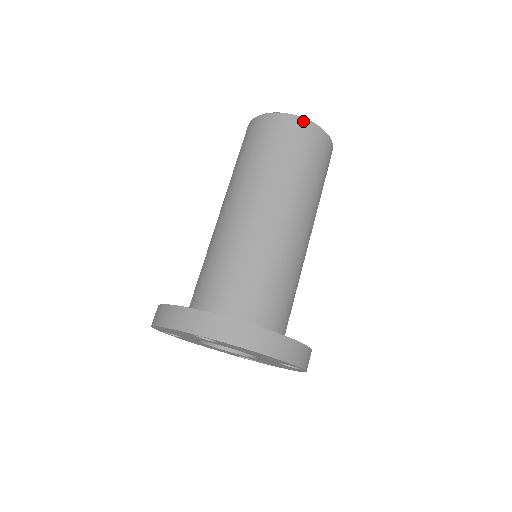
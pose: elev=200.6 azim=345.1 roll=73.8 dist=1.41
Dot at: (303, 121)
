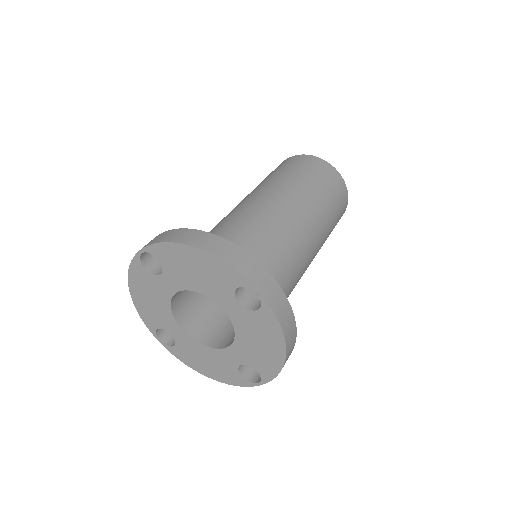
Dot at: (300, 156)
